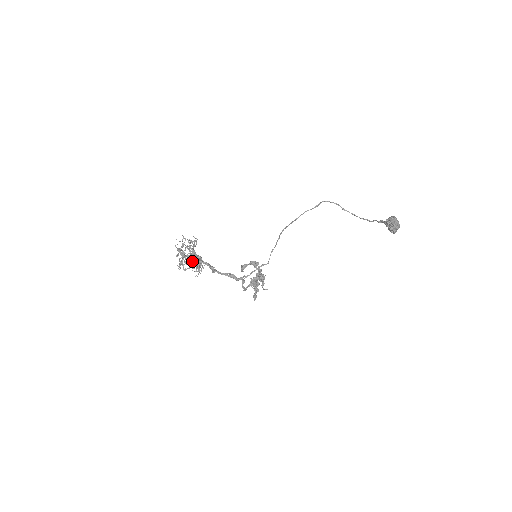
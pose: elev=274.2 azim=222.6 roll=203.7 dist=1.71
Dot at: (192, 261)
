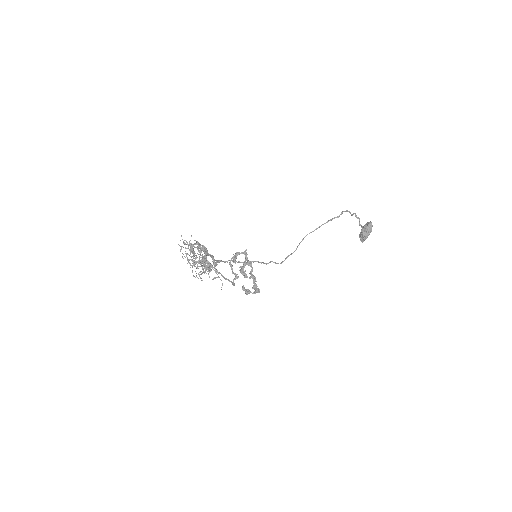
Dot at: occluded
